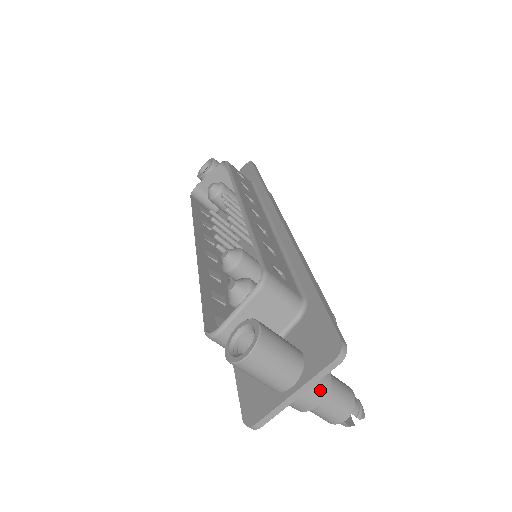
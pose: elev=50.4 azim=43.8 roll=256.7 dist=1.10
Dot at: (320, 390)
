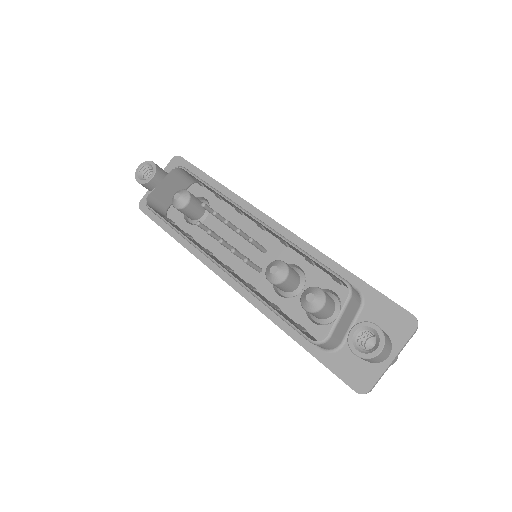
Dot at: occluded
